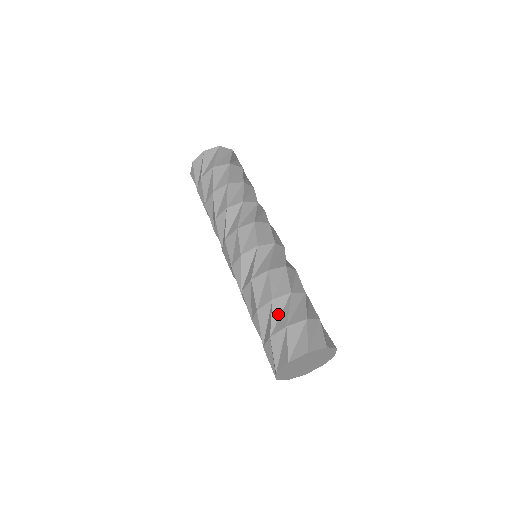
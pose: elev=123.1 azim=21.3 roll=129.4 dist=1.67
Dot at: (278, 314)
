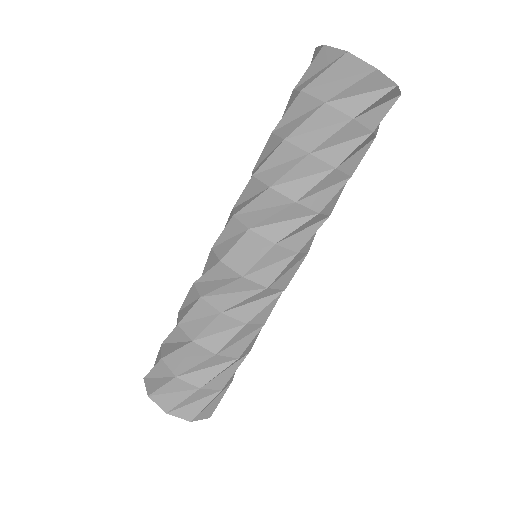
Dot at: (175, 339)
